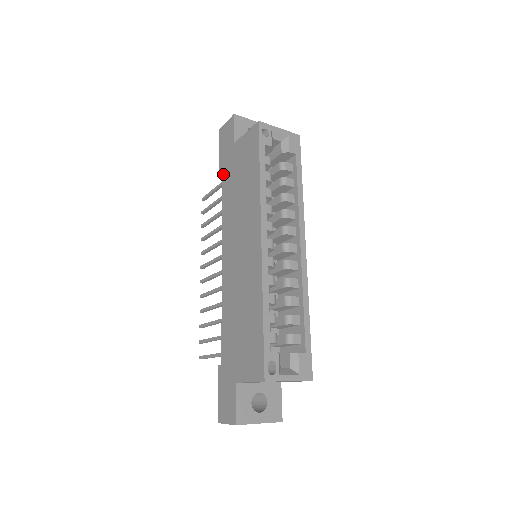
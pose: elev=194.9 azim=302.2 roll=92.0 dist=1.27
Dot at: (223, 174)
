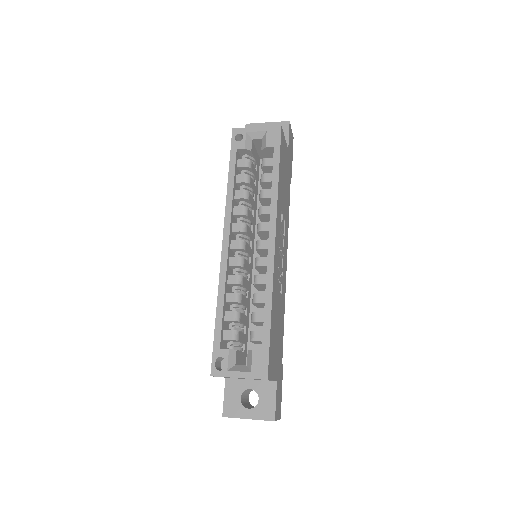
Dot at: occluded
